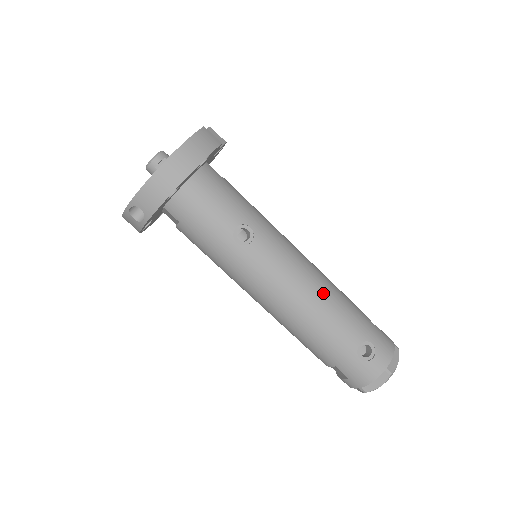
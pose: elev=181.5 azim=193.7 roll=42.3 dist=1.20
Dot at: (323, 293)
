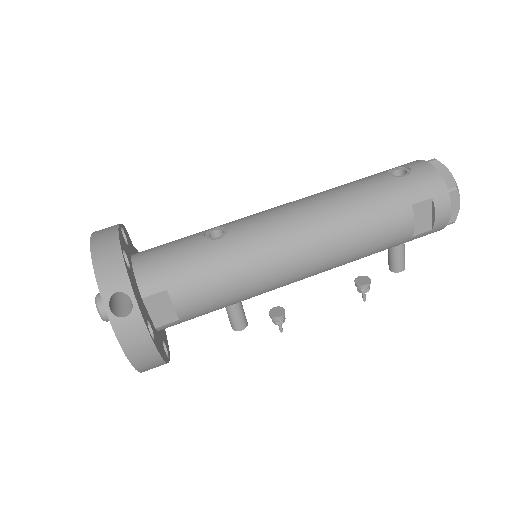
Dot at: (317, 194)
